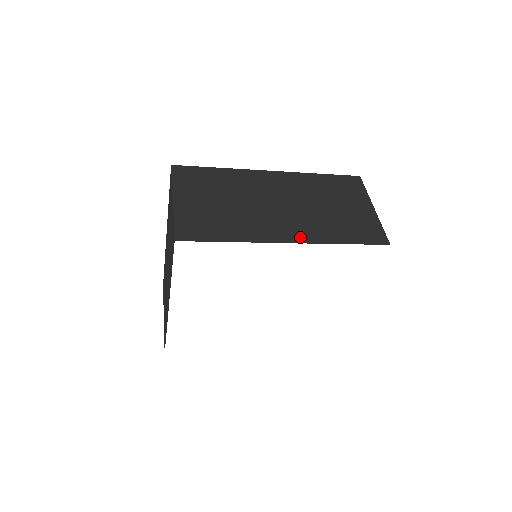
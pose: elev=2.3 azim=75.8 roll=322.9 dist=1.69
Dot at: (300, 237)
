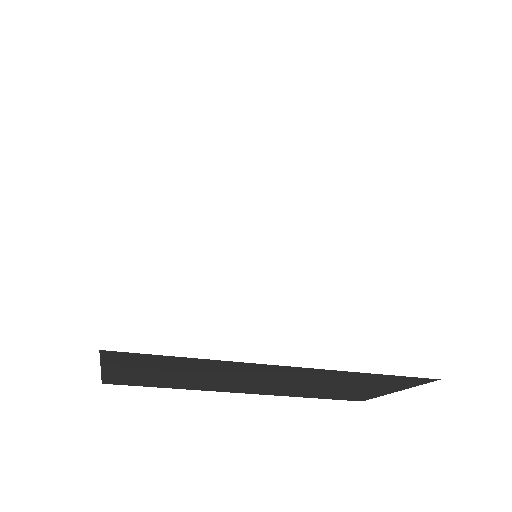
Dot at: occluded
